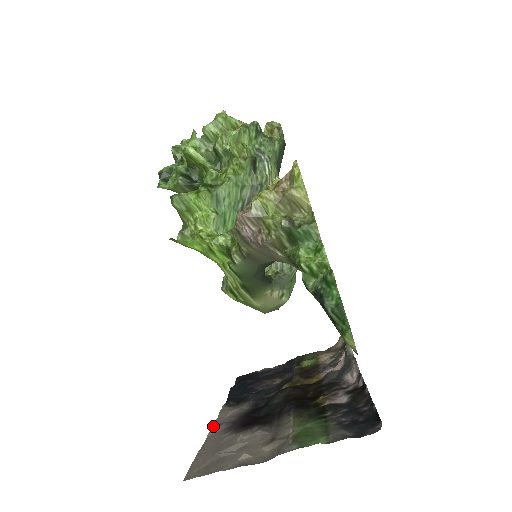
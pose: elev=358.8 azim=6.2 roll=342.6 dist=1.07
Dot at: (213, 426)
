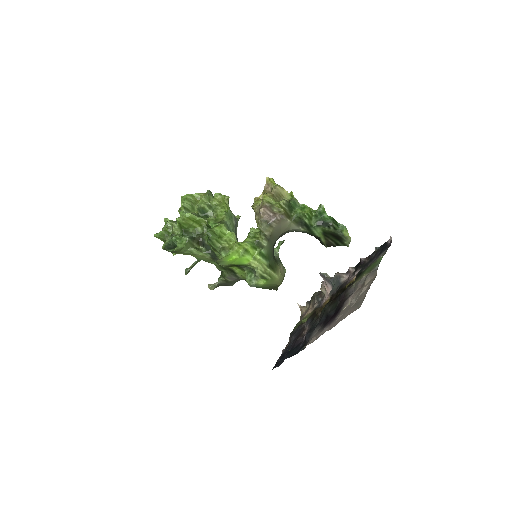
Dot at: (321, 334)
